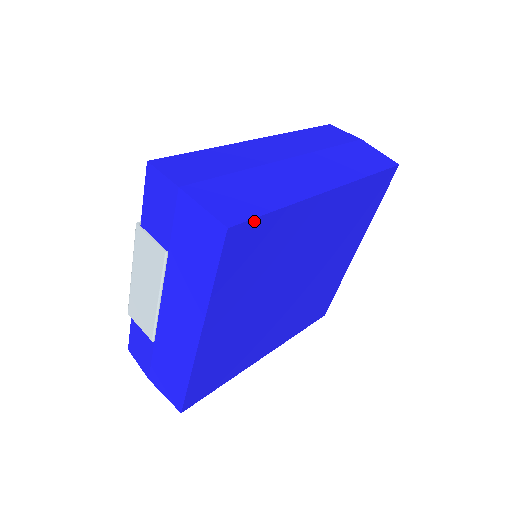
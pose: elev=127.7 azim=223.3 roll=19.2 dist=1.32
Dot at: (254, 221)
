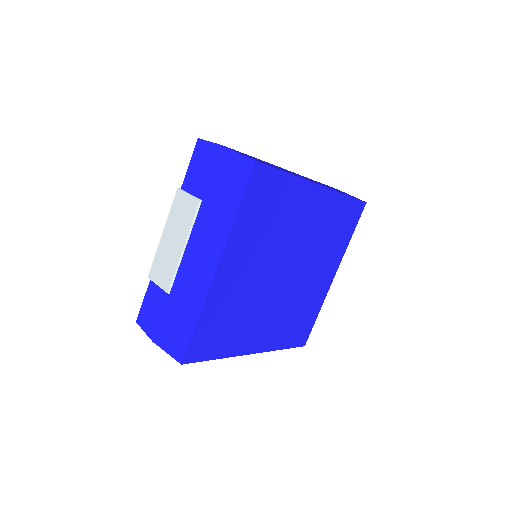
Dot at: (272, 170)
